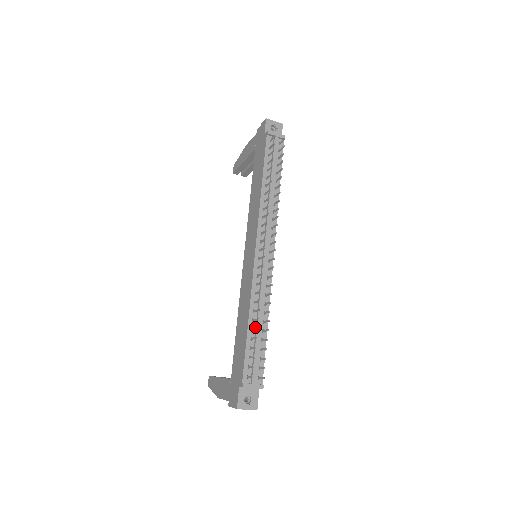
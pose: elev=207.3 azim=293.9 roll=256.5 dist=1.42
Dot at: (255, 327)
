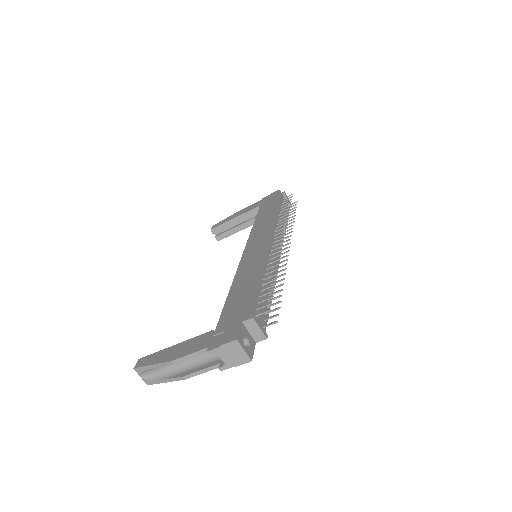
Dot at: (265, 286)
